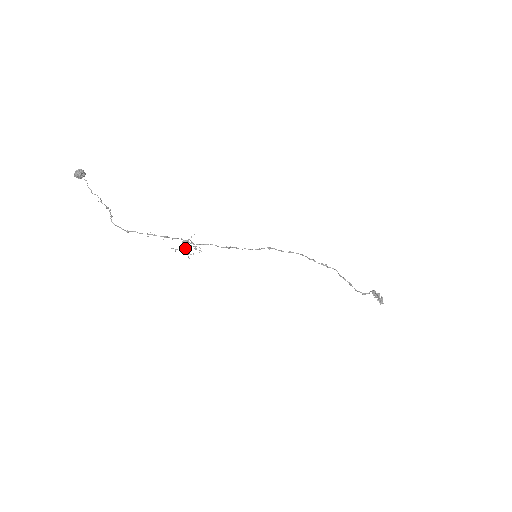
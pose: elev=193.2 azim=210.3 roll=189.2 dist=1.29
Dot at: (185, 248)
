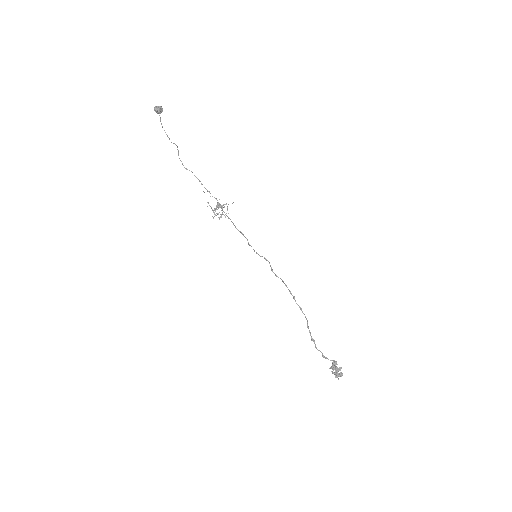
Dot at: (215, 209)
